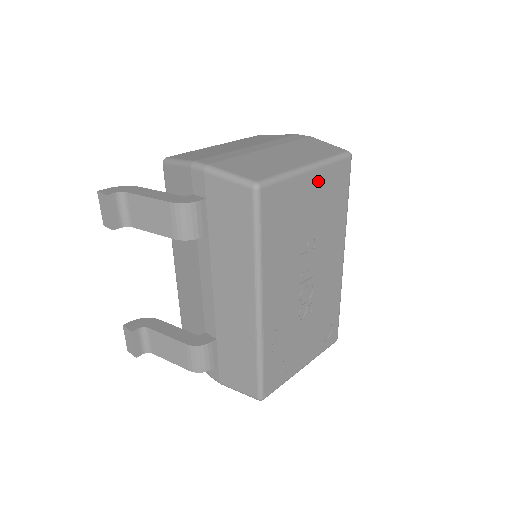
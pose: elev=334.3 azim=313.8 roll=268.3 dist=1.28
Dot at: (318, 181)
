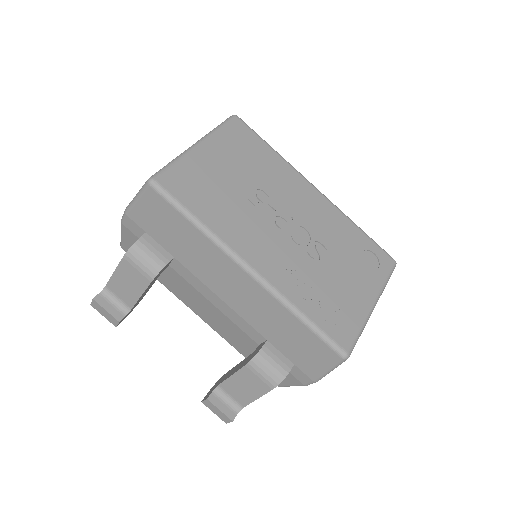
Dot at: (216, 148)
